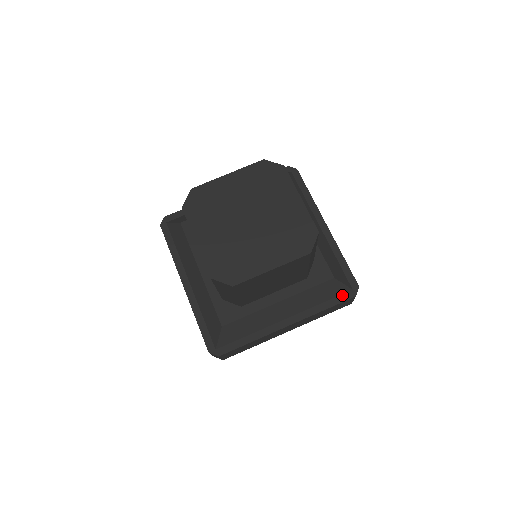
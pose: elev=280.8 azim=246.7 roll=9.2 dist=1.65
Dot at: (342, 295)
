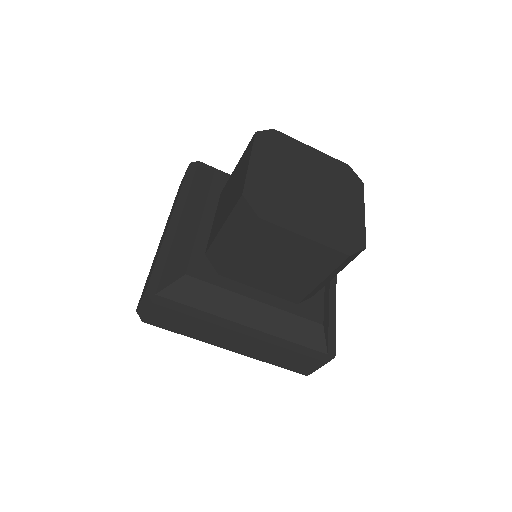
Dot at: occluded
